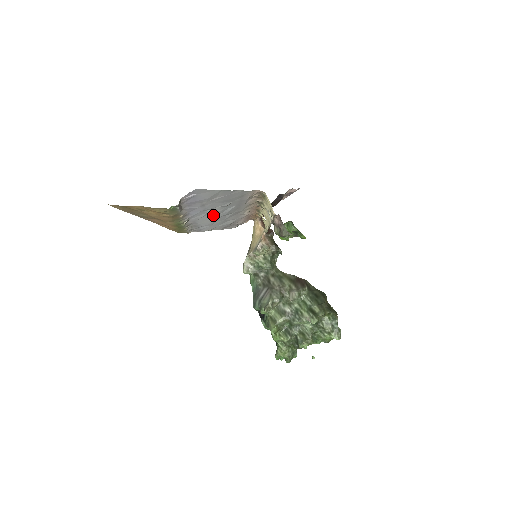
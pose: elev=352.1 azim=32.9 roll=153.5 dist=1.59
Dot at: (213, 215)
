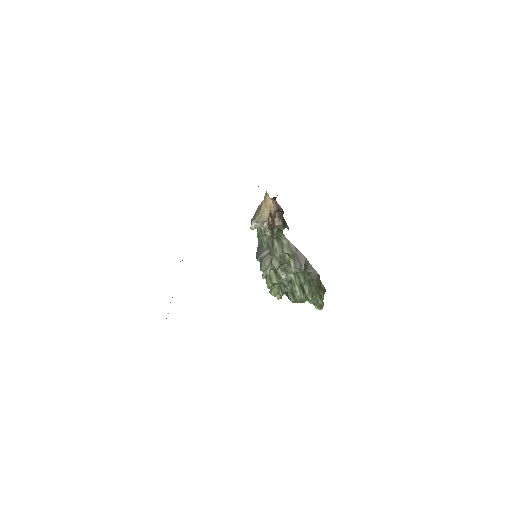
Dot at: occluded
